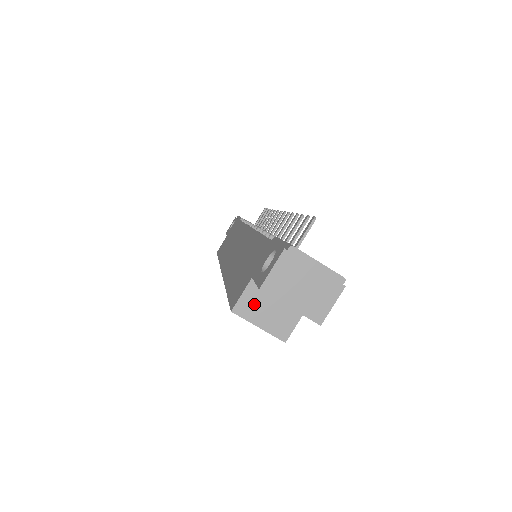
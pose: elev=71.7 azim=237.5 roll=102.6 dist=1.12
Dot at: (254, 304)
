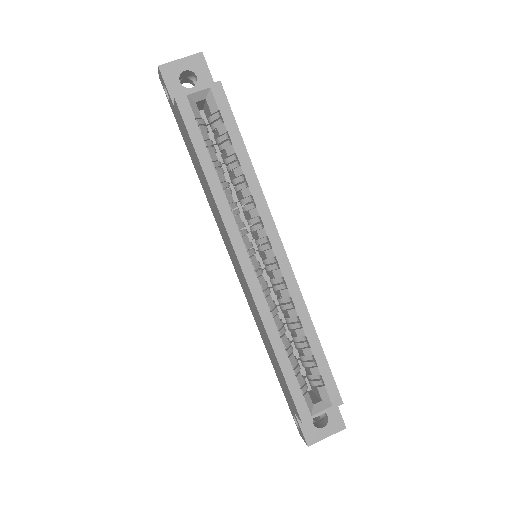
Dot at: occluded
